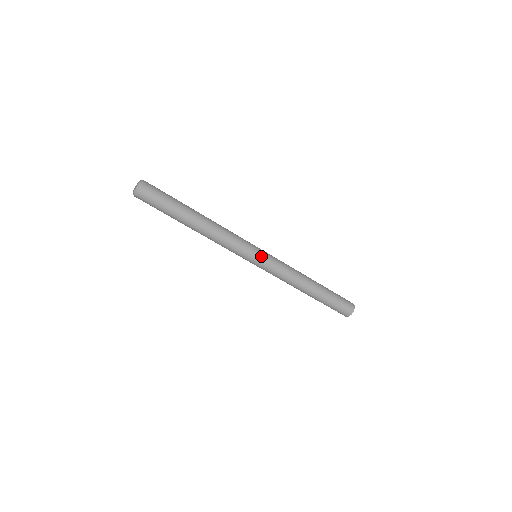
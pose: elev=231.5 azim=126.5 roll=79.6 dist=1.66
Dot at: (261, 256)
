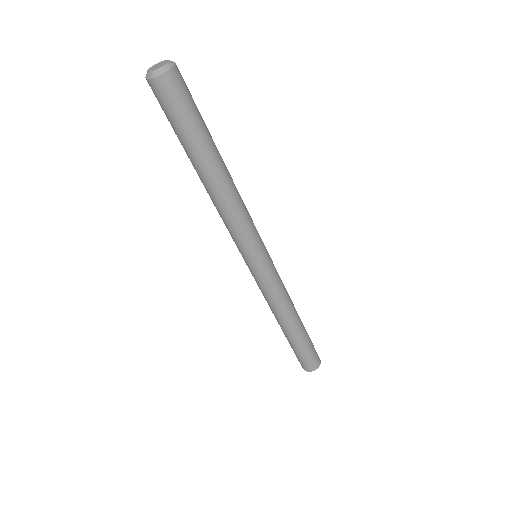
Dot at: (268, 256)
